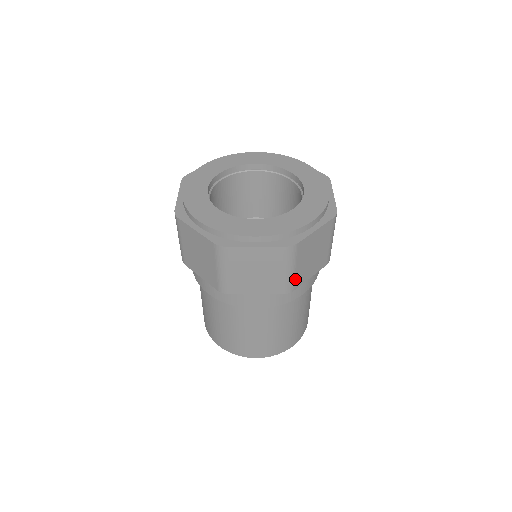
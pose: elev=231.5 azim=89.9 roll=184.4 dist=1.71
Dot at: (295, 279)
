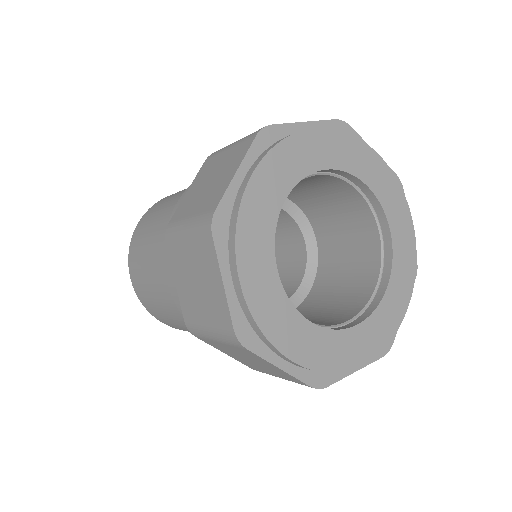
Dot at: occluded
